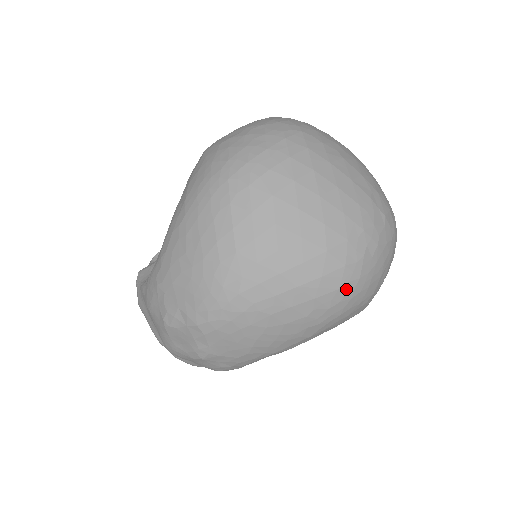
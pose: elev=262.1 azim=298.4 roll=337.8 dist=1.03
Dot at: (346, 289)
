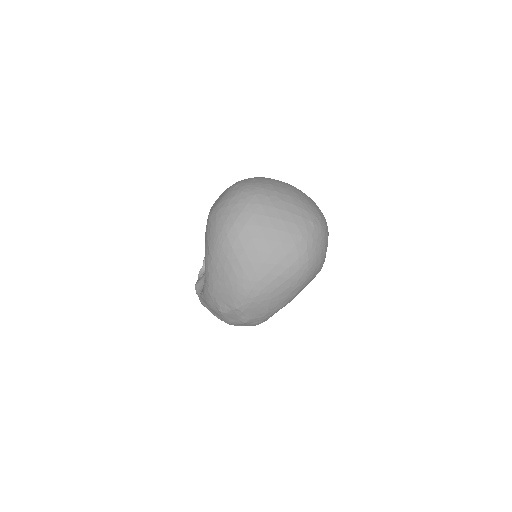
Dot at: (303, 268)
